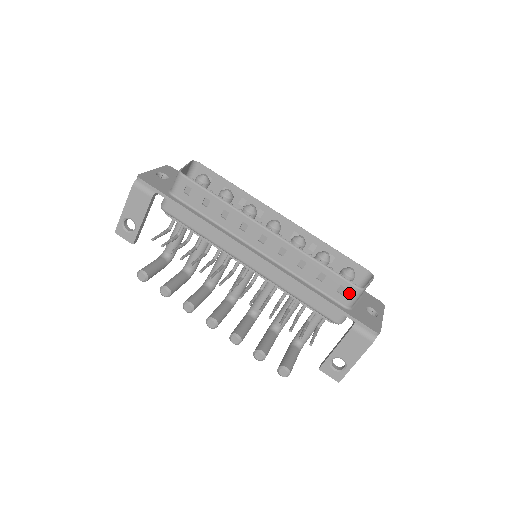
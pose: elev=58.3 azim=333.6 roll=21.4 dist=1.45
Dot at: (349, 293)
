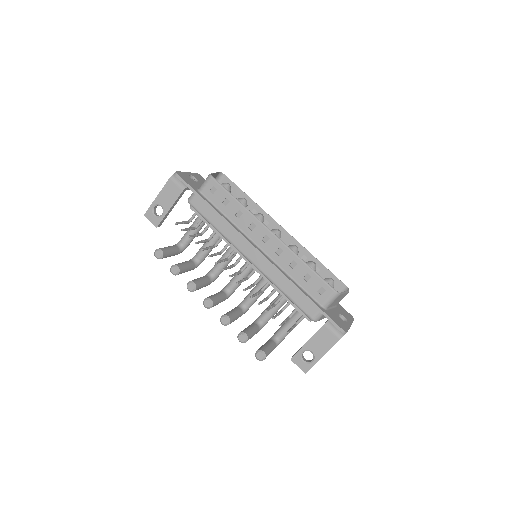
Dot at: (327, 294)
